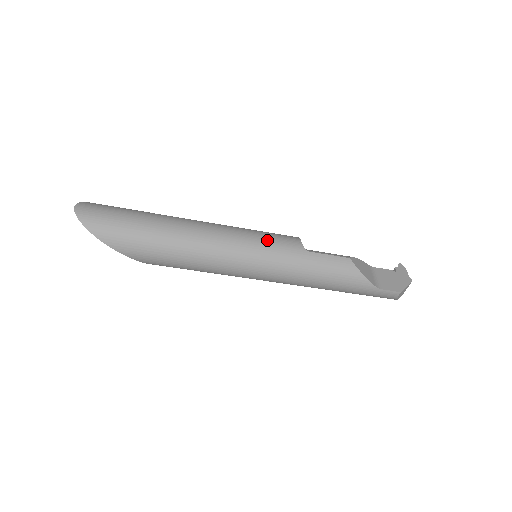
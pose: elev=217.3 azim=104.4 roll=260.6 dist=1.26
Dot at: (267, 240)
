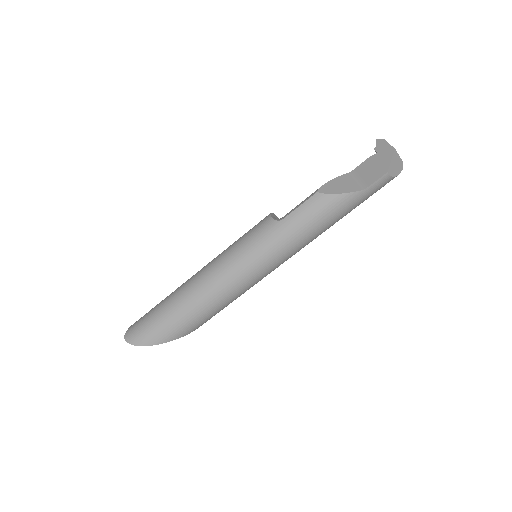
Dot at: (246, 243)
